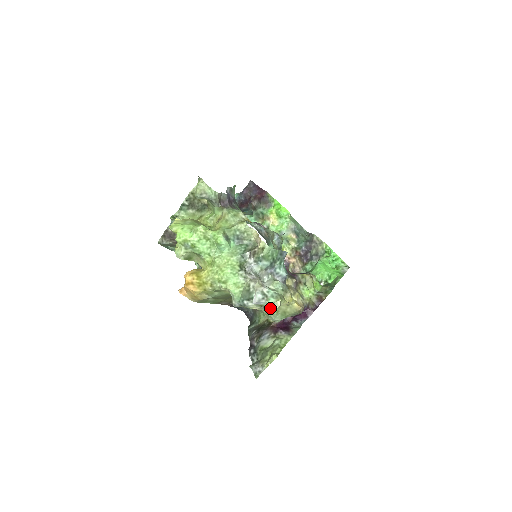
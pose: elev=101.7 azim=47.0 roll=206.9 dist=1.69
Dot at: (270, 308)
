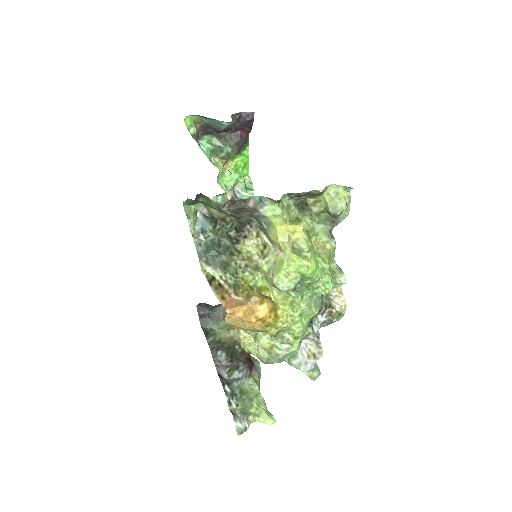
Dot at: occluded
